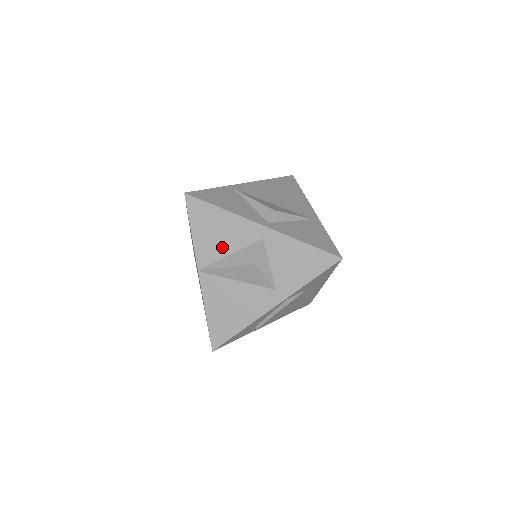
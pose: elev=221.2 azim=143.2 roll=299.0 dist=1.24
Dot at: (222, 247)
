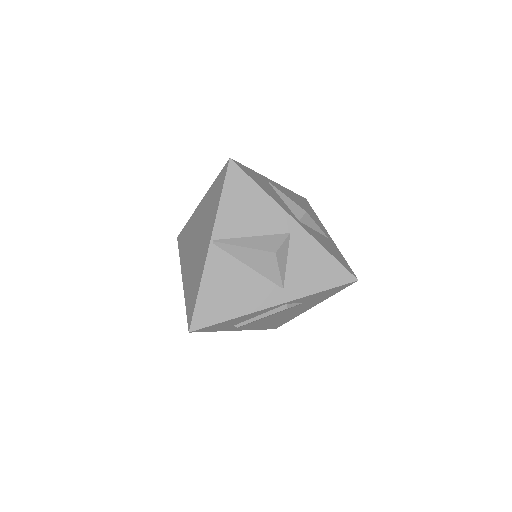
Dot at: (246, 226)
